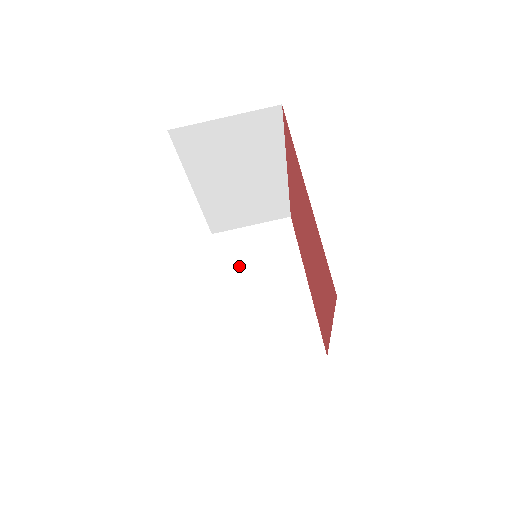
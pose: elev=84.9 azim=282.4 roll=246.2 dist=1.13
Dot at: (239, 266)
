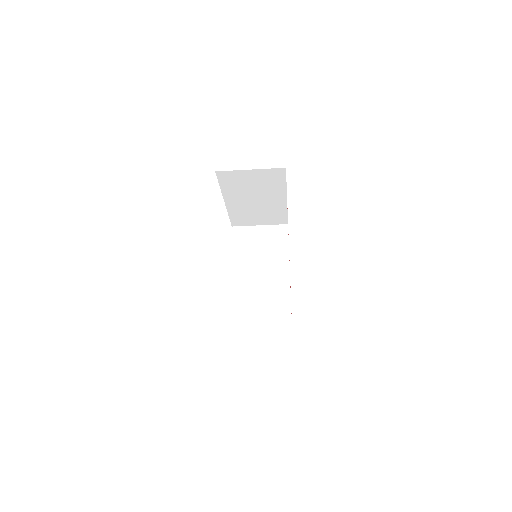
Dot at: (238, 189)
